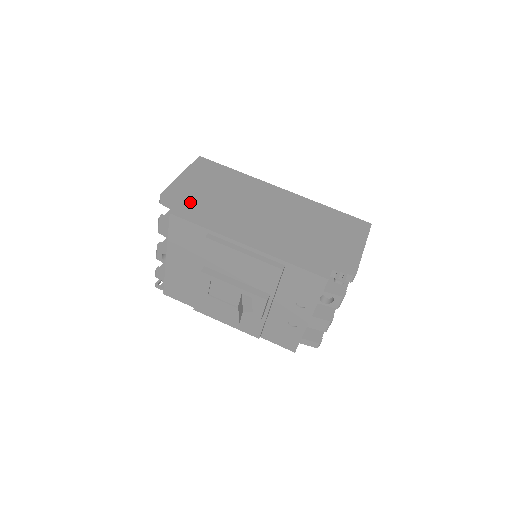
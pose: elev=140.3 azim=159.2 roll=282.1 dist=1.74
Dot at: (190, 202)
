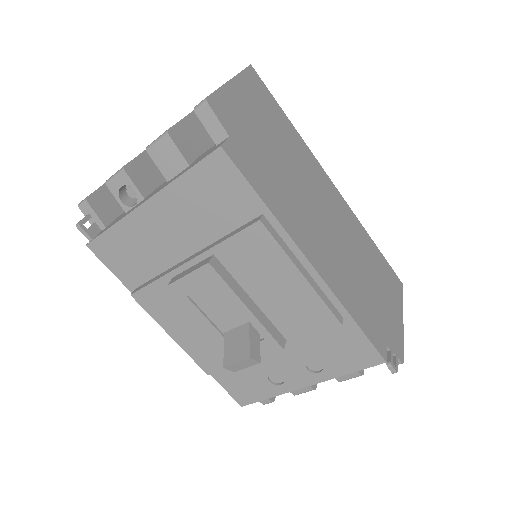
Dot at: (245, 141)
